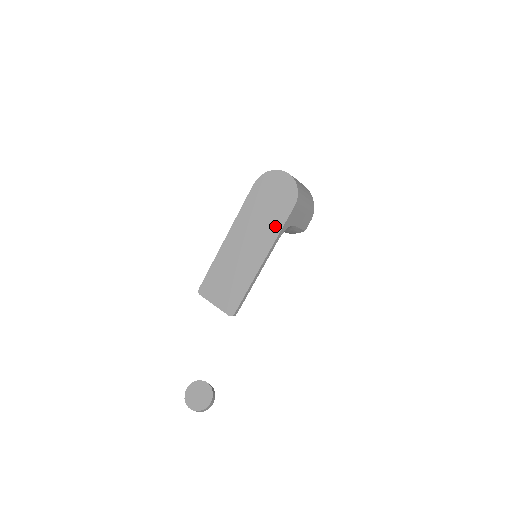
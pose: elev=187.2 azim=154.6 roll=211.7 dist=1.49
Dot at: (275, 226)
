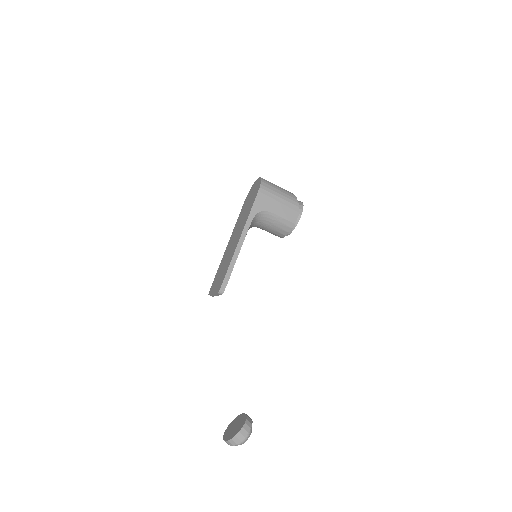
Dot at: (248, 212)
